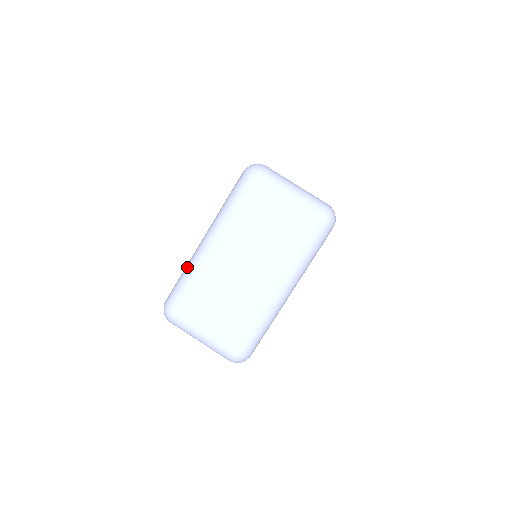
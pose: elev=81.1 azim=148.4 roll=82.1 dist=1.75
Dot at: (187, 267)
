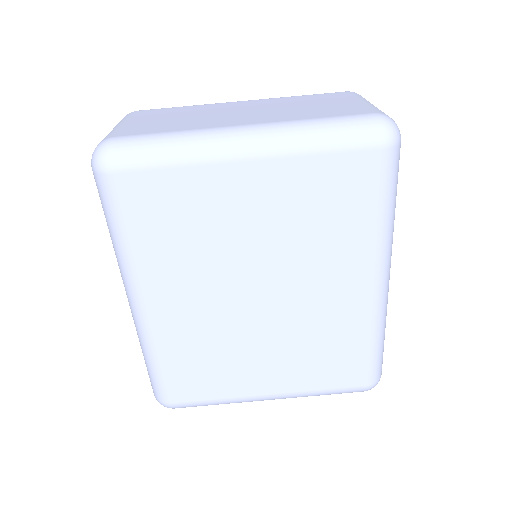
Dot at: occluded
